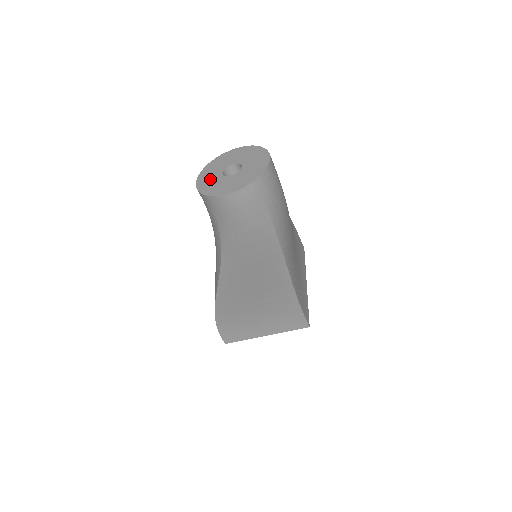
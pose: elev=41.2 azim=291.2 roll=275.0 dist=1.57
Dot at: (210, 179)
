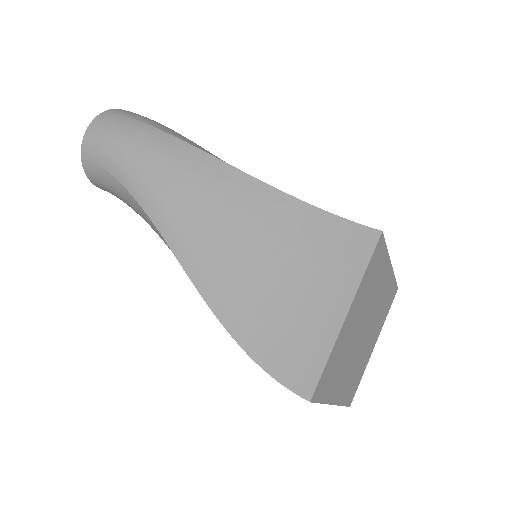
Dot at: occluded
